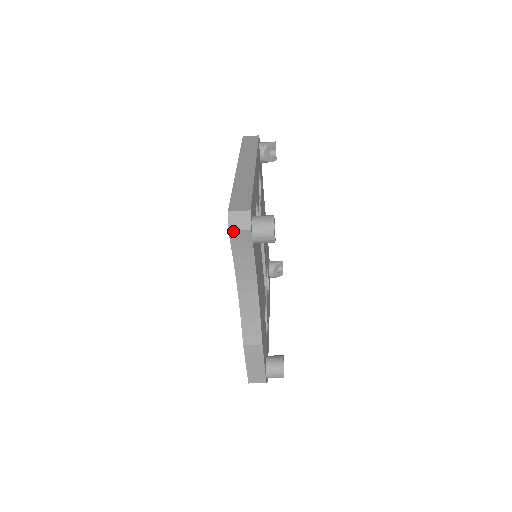
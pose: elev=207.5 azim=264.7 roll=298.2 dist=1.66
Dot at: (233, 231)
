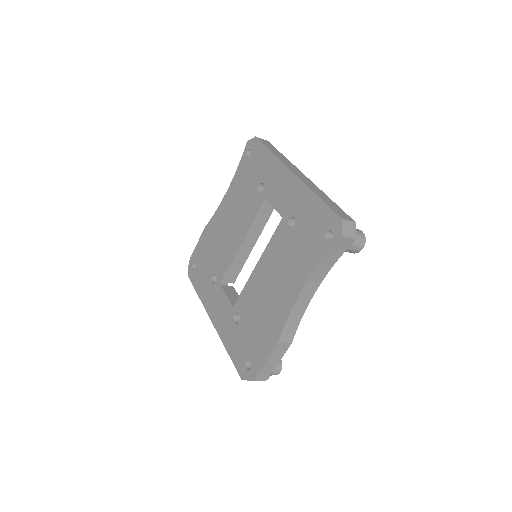
Dot at: (345, 237)
